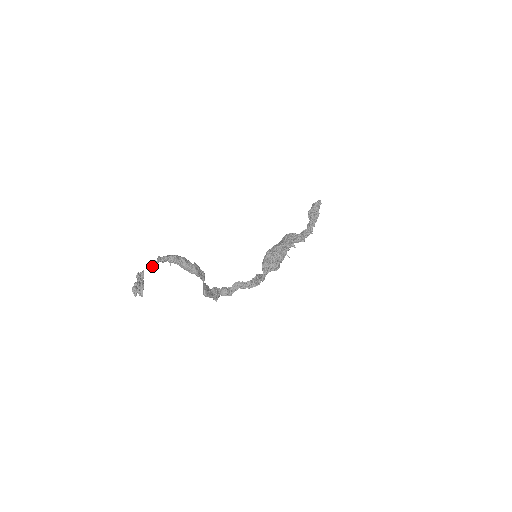
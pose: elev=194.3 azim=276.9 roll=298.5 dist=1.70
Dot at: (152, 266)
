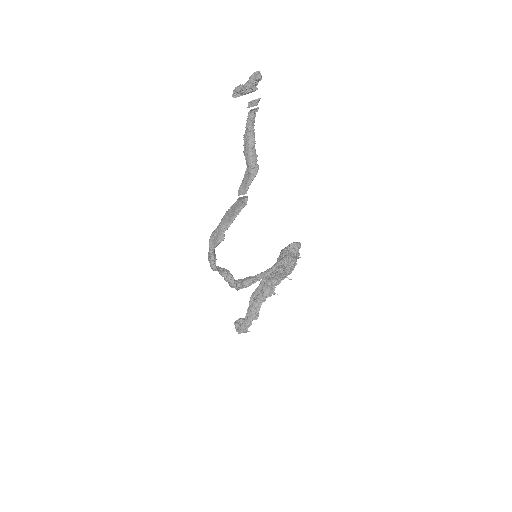
Dot at: (259, 99)
